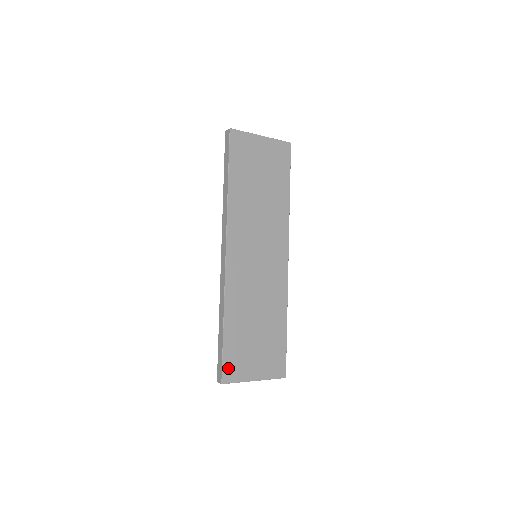
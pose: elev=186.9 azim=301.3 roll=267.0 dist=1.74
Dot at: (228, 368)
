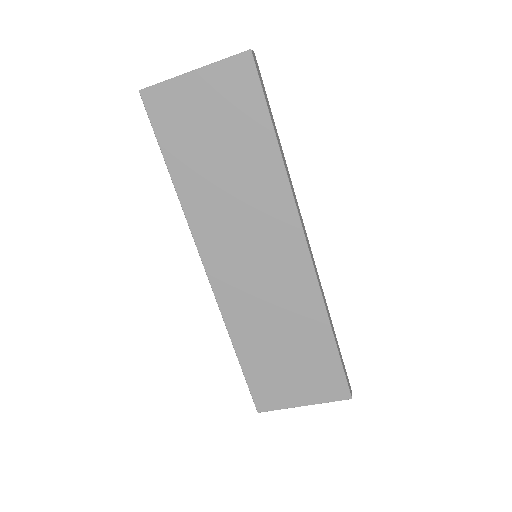
Dot at: (260, 396)
